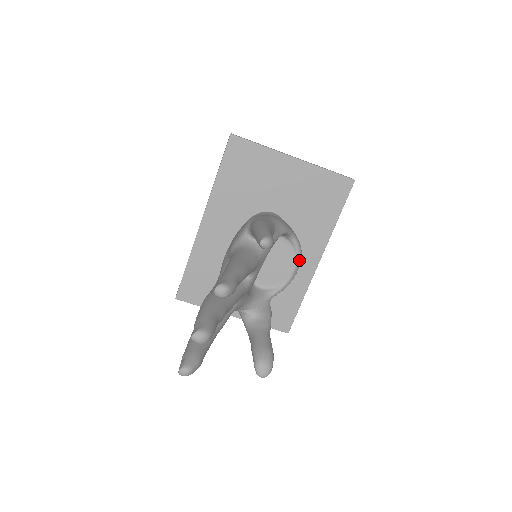
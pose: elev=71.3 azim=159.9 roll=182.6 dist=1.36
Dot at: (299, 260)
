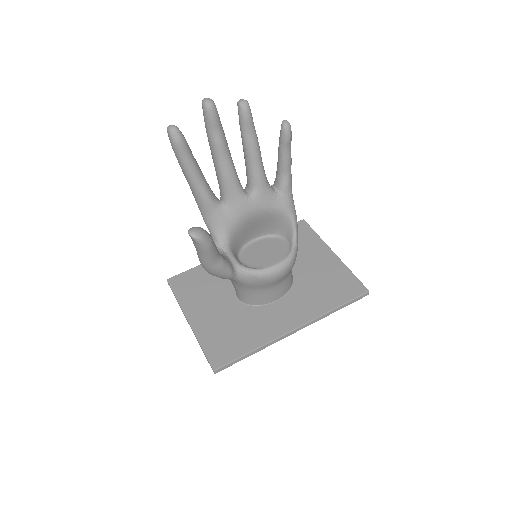
Dot at: (285, 263)
